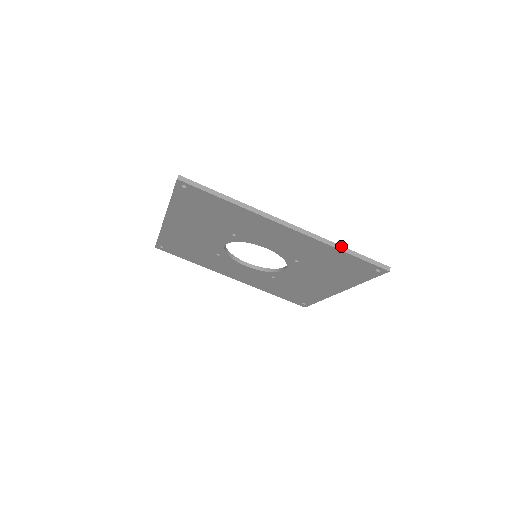
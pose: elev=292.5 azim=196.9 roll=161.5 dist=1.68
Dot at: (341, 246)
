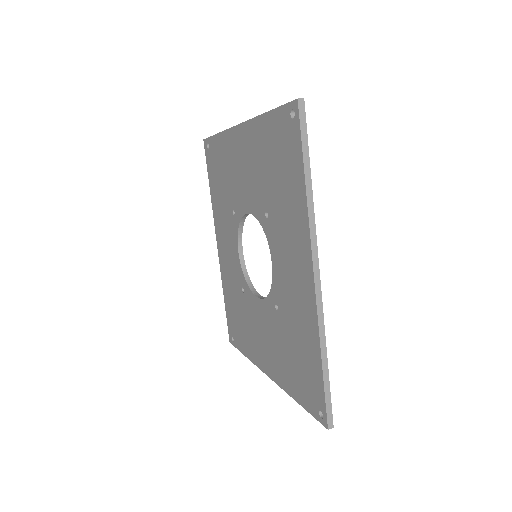
Dot at: (326, 353)
